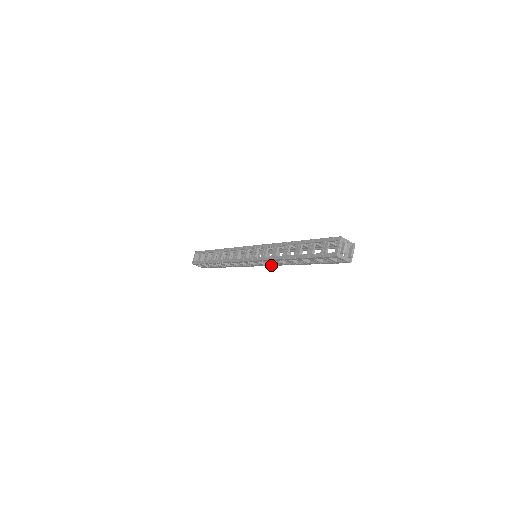
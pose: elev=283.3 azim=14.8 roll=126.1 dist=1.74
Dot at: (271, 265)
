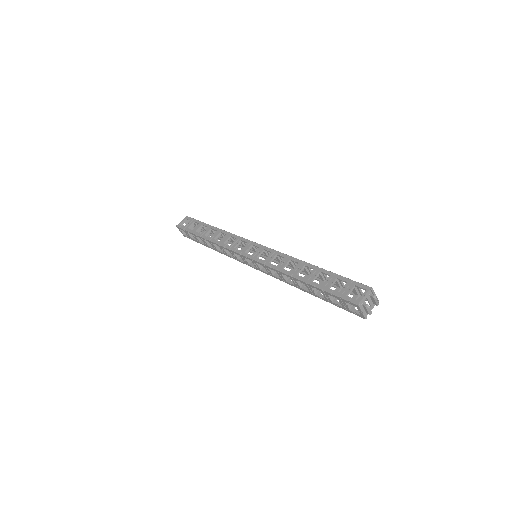
Dot at: occluded
